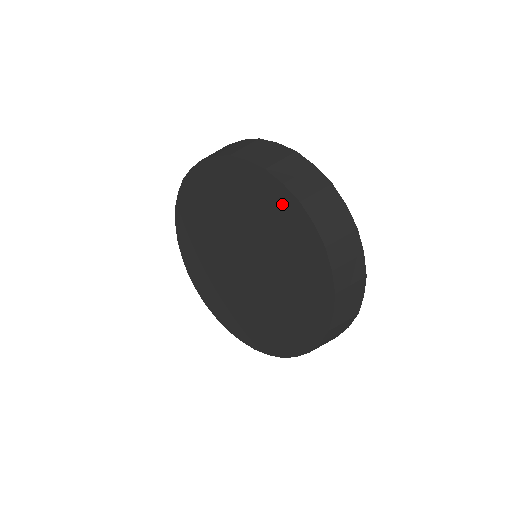
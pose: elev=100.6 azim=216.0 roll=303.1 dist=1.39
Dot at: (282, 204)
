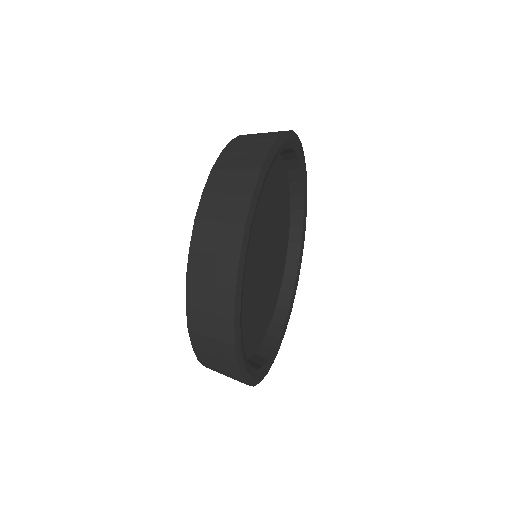
Dot at: occluded
